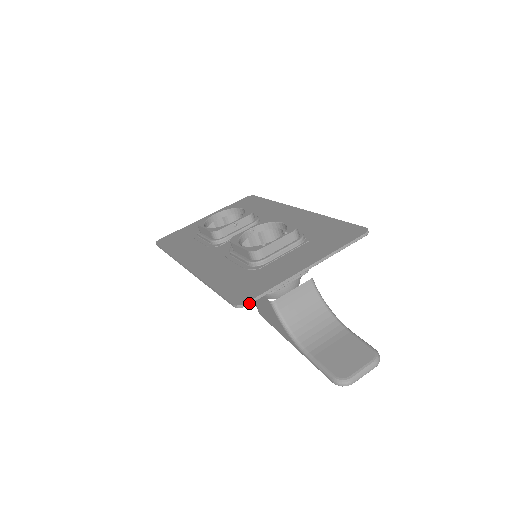
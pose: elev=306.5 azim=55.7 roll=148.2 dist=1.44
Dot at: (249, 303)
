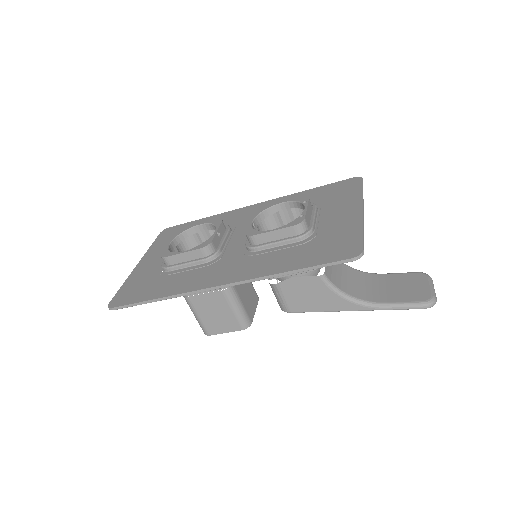
Dot at: occluded
